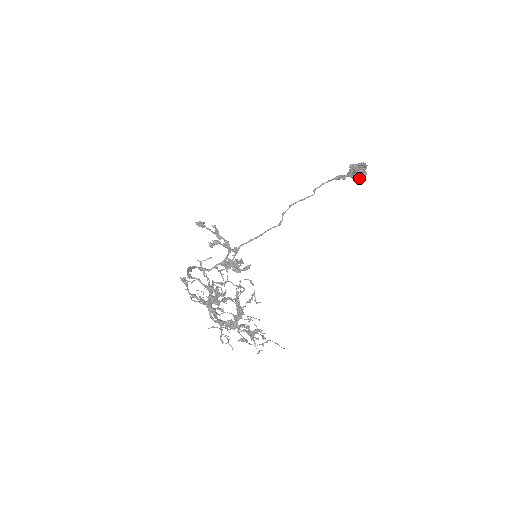
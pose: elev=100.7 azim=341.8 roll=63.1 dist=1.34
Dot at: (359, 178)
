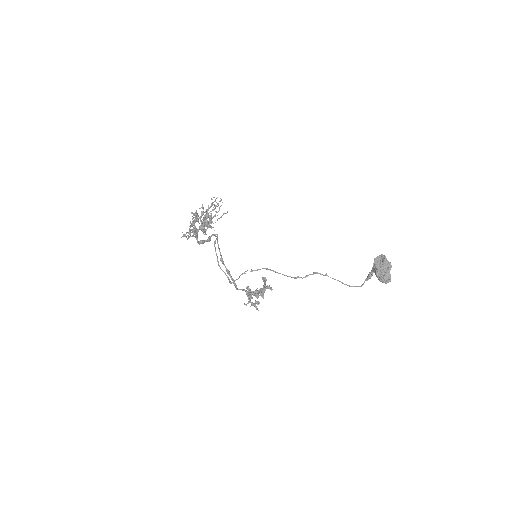
Dot at: (375, 265)
